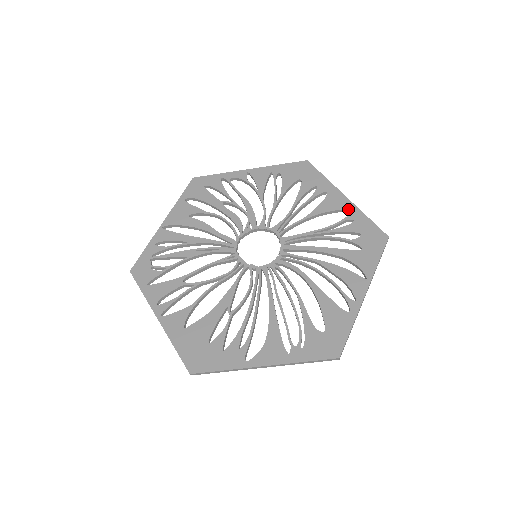
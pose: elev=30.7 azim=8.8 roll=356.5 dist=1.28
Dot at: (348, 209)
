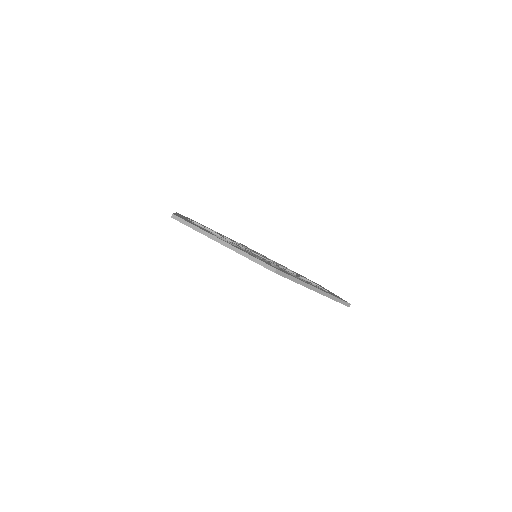
Dot at: occluded
